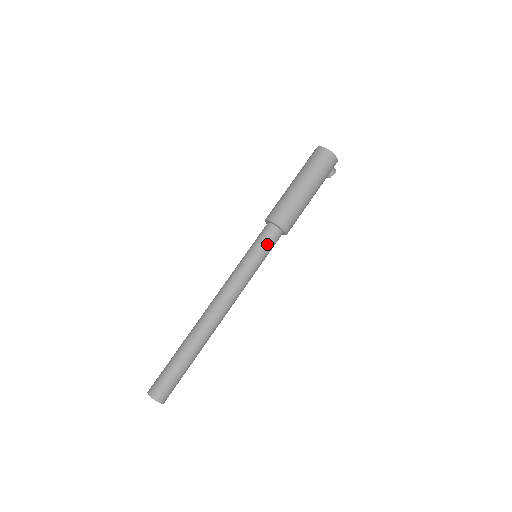
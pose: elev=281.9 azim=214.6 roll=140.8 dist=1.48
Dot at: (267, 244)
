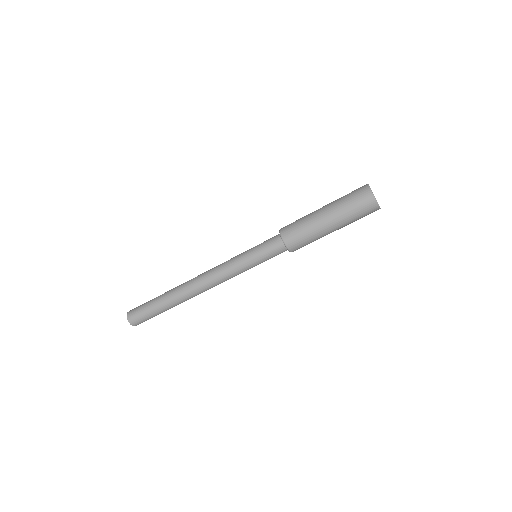
Dot at: occluded
